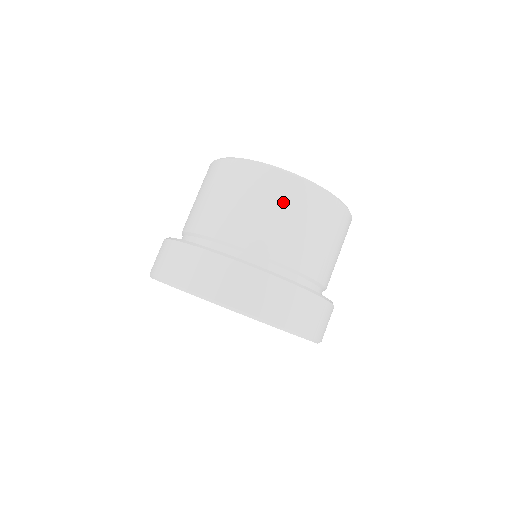
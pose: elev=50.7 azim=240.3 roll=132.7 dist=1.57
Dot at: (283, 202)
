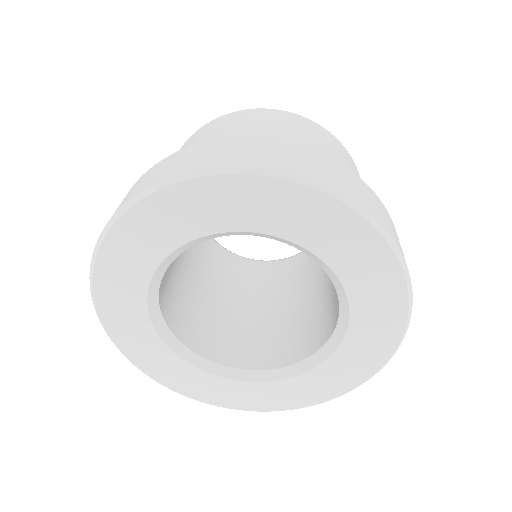
Dot at: occluded
